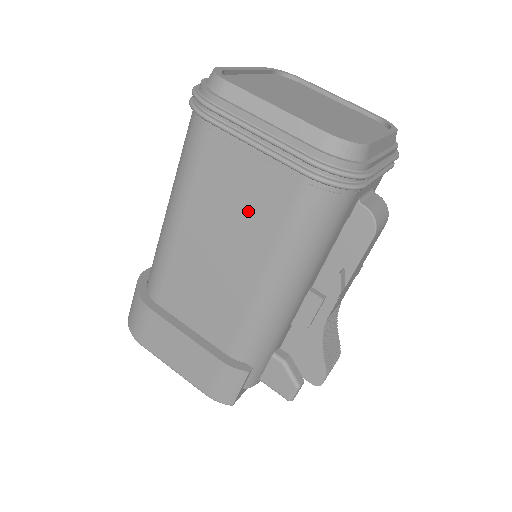
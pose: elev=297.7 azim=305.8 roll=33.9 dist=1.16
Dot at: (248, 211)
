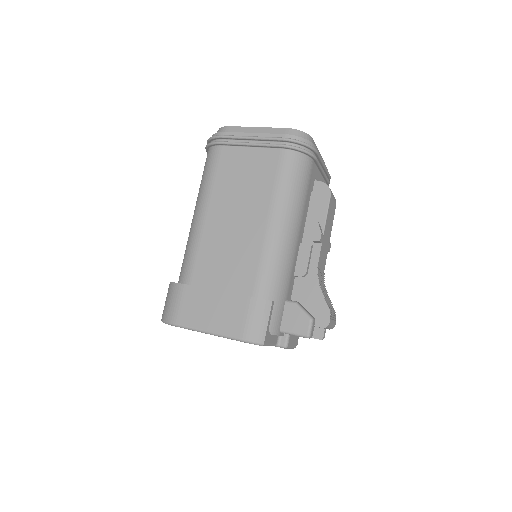
Dot at: (252, 183)
